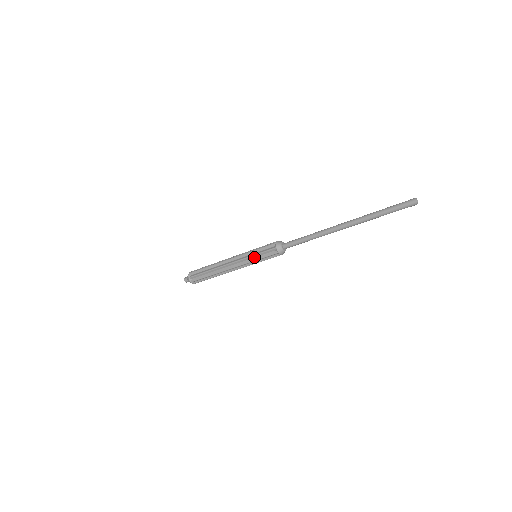
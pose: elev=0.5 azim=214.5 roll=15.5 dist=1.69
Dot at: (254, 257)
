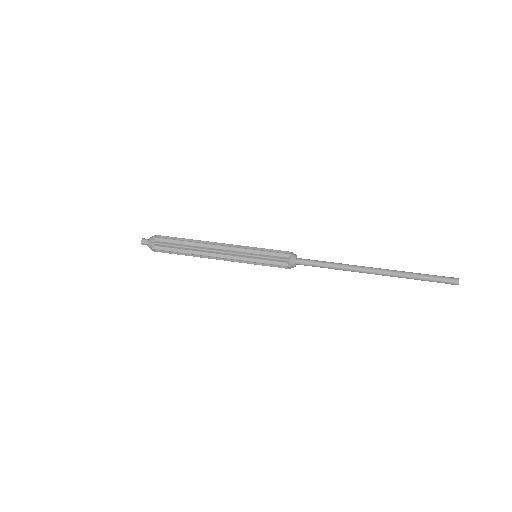
Dot at: (256, 262)
